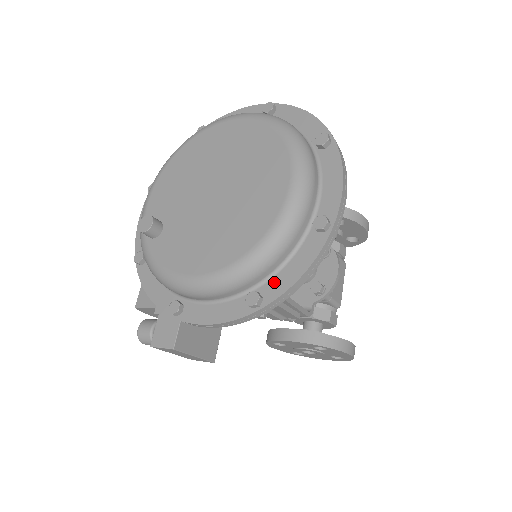
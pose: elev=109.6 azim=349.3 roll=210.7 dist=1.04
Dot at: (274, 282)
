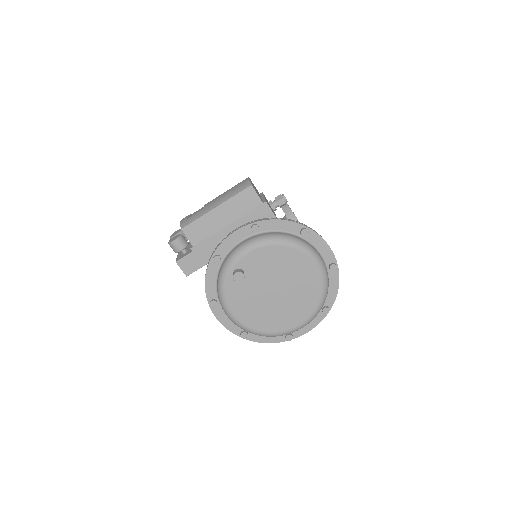
Dot at: (256, 335)
